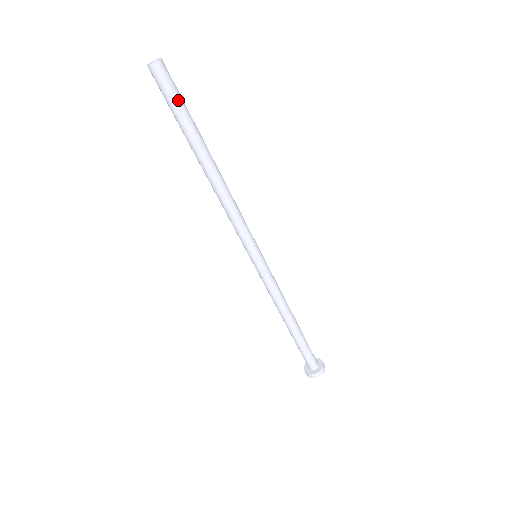
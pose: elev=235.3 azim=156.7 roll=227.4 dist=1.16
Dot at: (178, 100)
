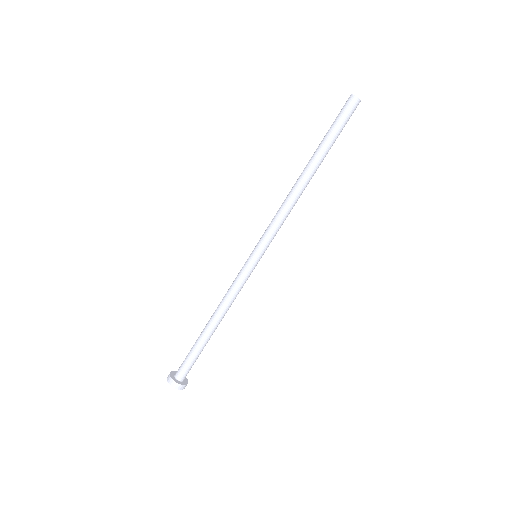
Dot at: (343, 127)
